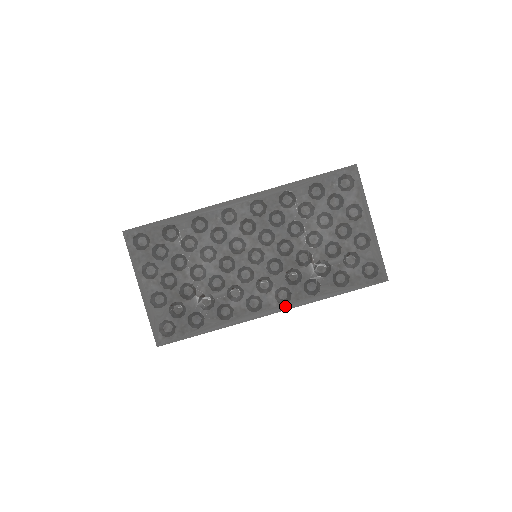
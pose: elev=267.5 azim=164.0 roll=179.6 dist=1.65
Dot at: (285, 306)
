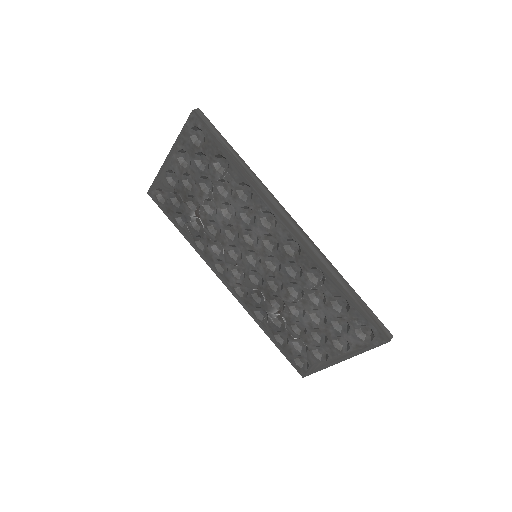
Dot at: (235, 294)
